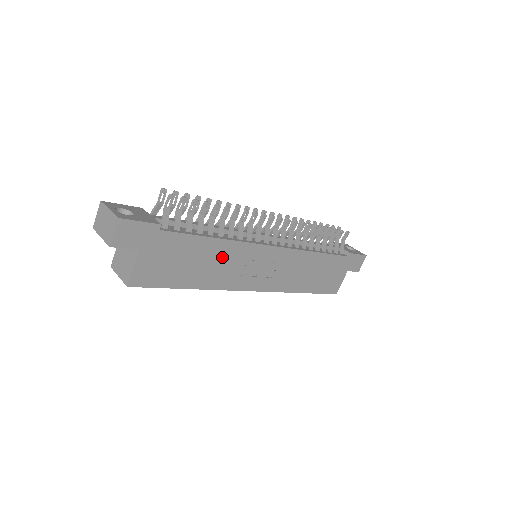
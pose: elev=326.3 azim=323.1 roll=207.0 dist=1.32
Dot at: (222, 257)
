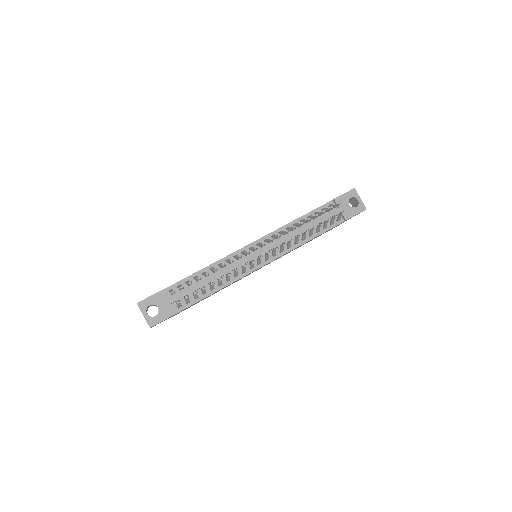
Dot at: occluded
